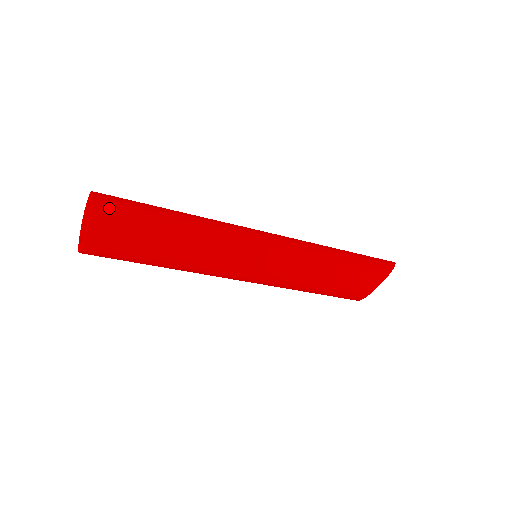
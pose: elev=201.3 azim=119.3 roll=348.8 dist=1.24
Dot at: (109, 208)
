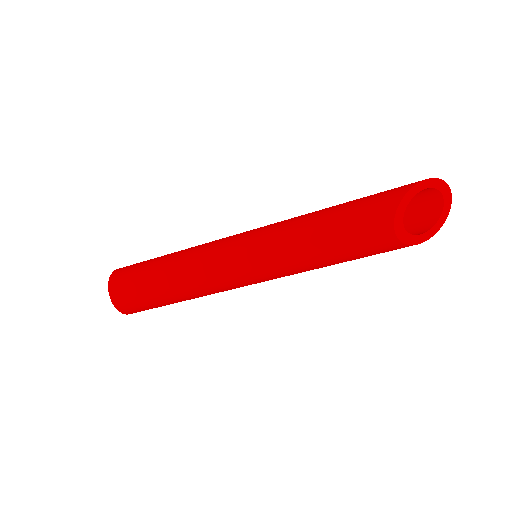
Dot at: (122, 269)
